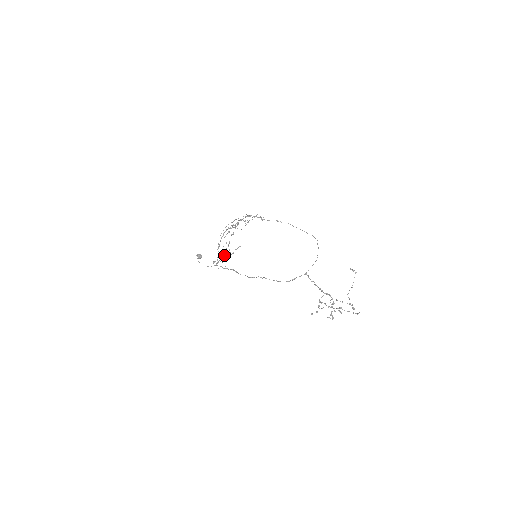
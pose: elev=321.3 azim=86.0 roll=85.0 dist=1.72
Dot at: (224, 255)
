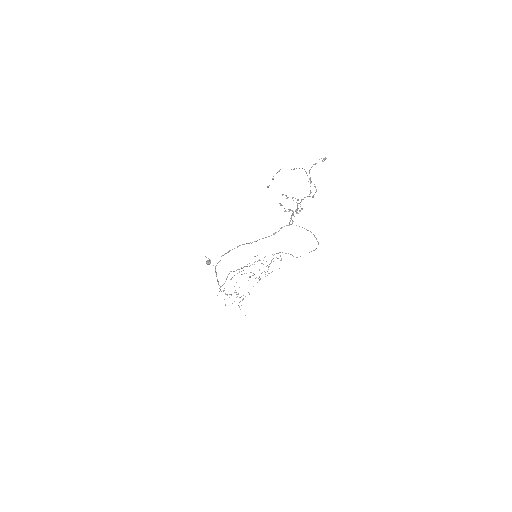
Dot at: (231, 294)
